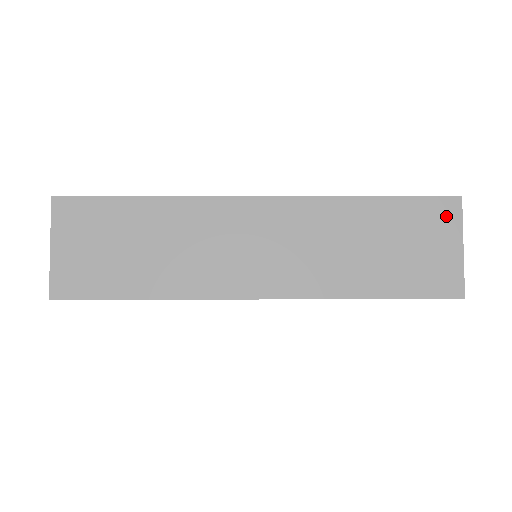
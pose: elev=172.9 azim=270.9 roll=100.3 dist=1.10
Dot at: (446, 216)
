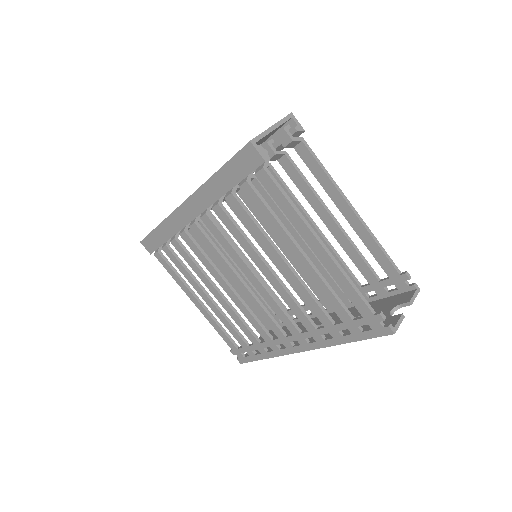
Dot at: occluded
